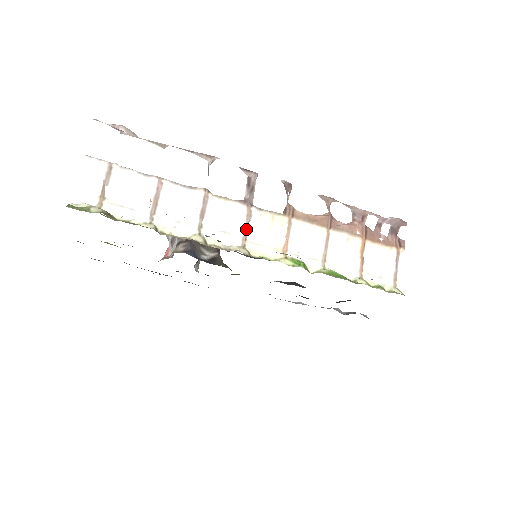
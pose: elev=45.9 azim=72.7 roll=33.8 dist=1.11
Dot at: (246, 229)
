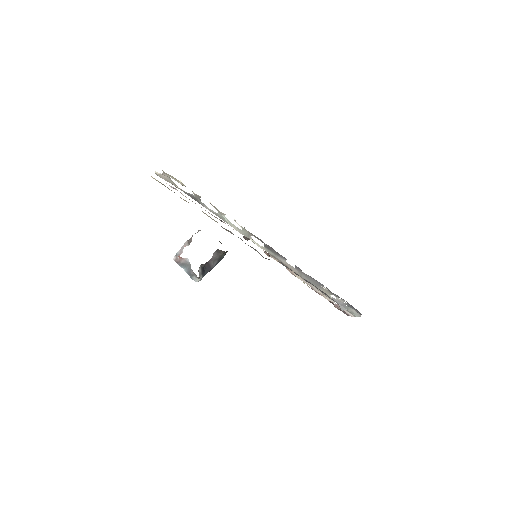
Dot at: occluded
